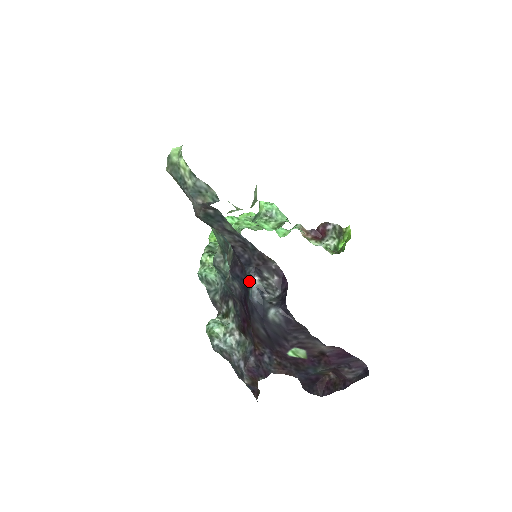
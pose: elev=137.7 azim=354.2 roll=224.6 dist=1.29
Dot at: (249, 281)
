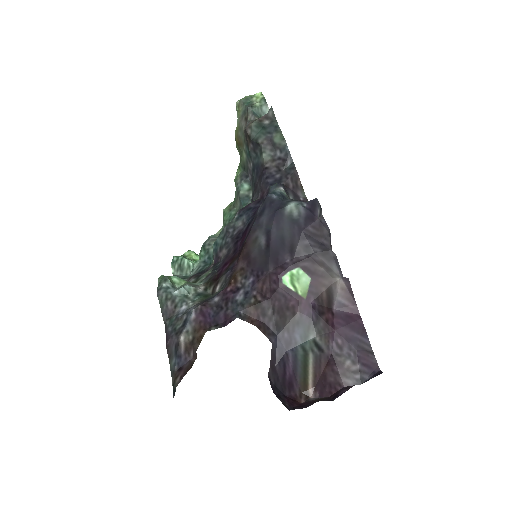
Dot at: (271, 191)
